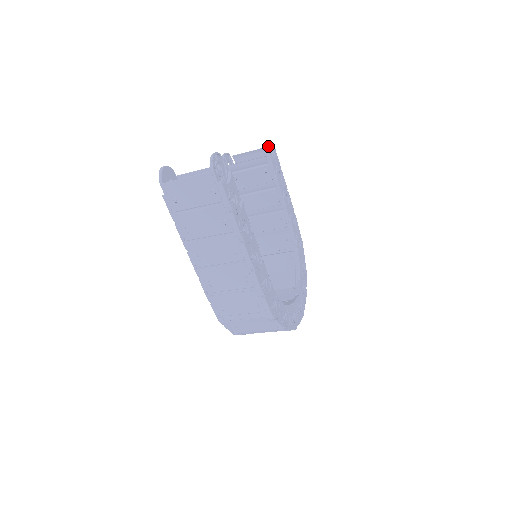
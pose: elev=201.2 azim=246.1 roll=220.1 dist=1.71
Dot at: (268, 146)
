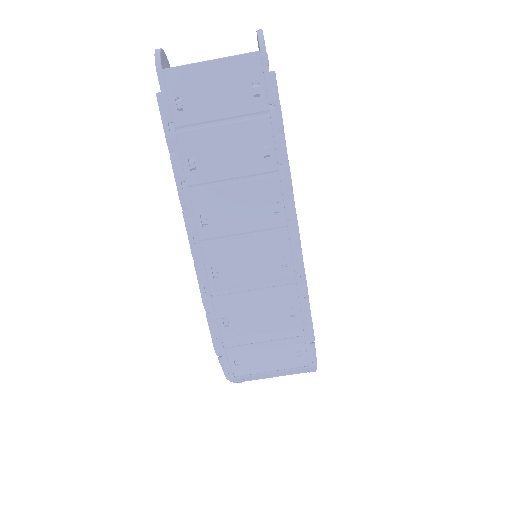
Dot at: occluded
